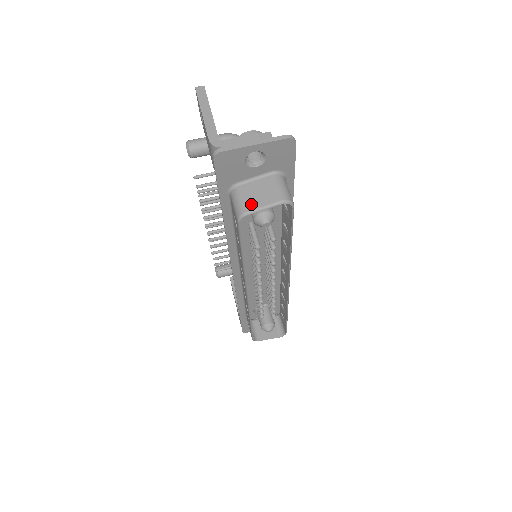
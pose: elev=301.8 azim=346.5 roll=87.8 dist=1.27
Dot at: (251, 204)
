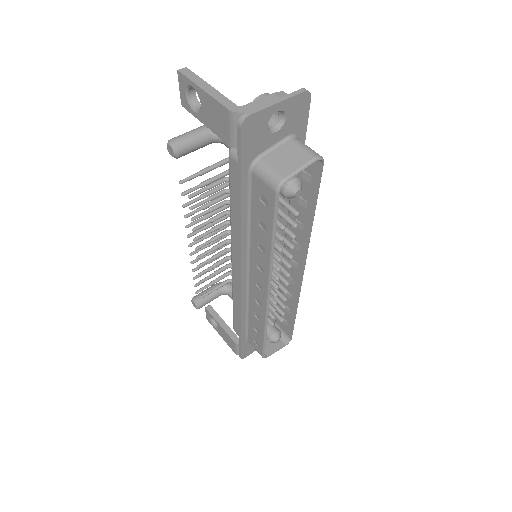
Dot at: (285, 170)
